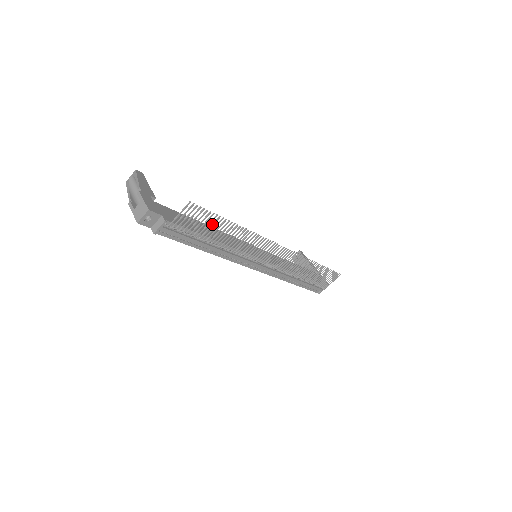
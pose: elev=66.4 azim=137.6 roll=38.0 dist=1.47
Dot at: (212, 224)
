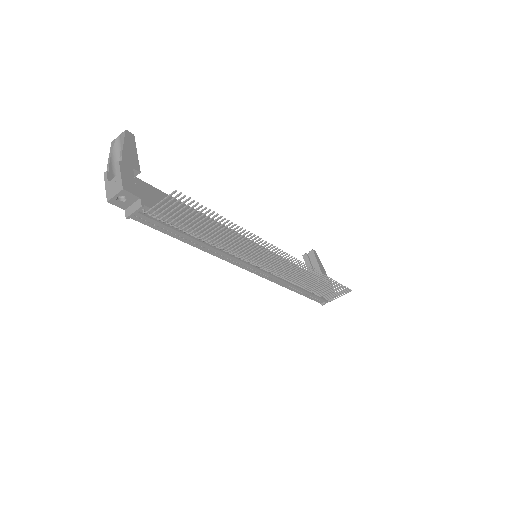
Dot at: (203, 219)
